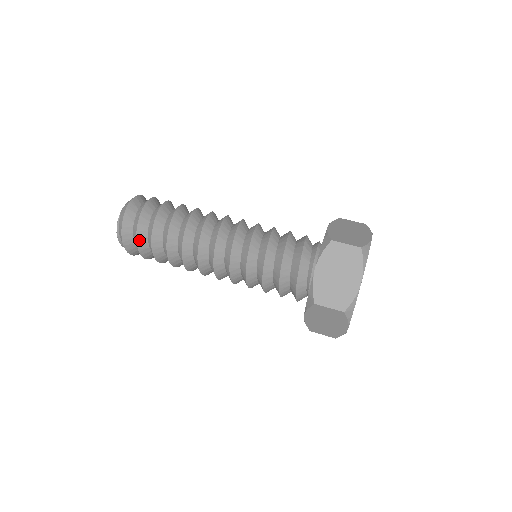
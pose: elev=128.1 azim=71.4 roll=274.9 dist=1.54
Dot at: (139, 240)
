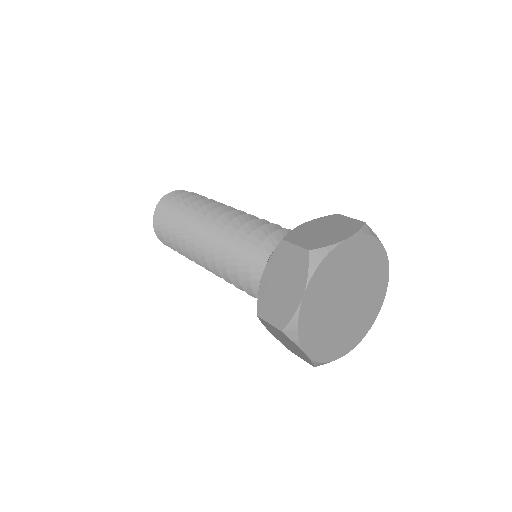
Dot at: (164, 233)
